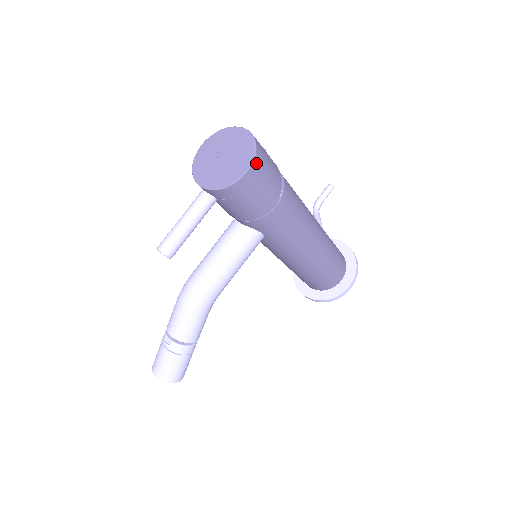
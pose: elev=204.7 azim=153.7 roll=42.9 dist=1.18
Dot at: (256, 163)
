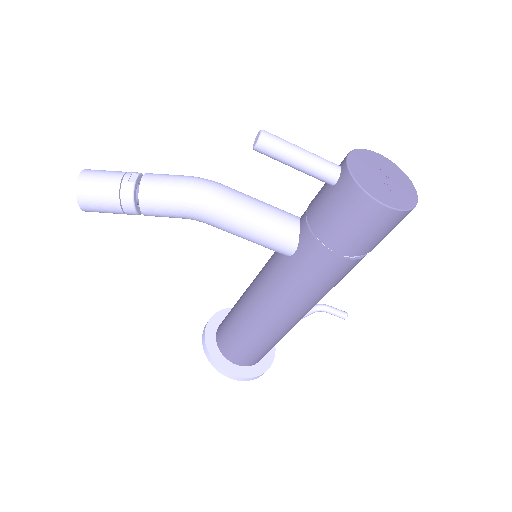
Dot at: (395, 215)
